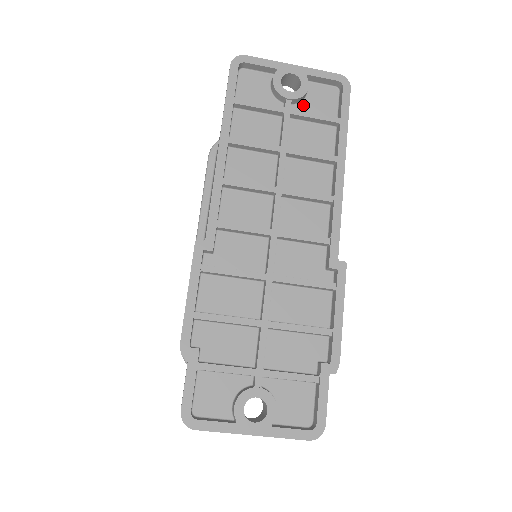
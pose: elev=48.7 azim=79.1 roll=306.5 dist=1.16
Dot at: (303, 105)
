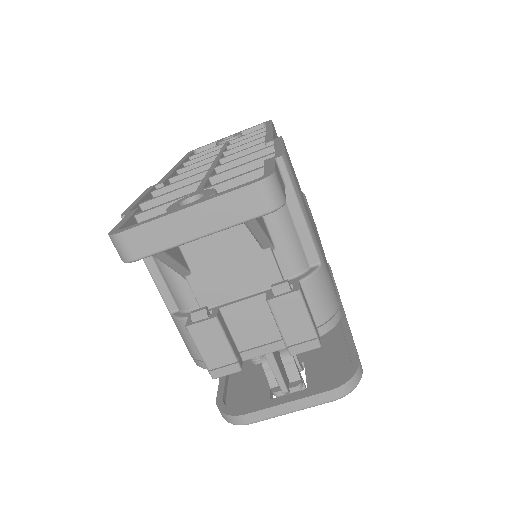
Dot at: occluded
